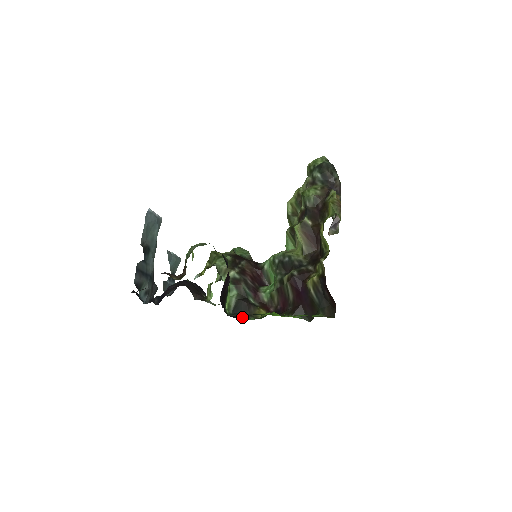
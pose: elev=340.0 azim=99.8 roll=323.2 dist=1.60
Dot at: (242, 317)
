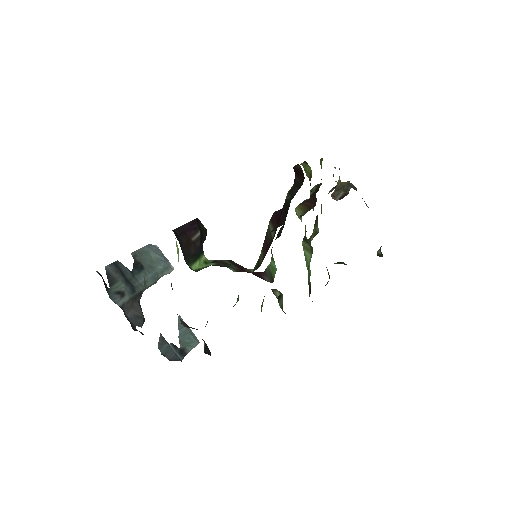
Dot at: occluded
